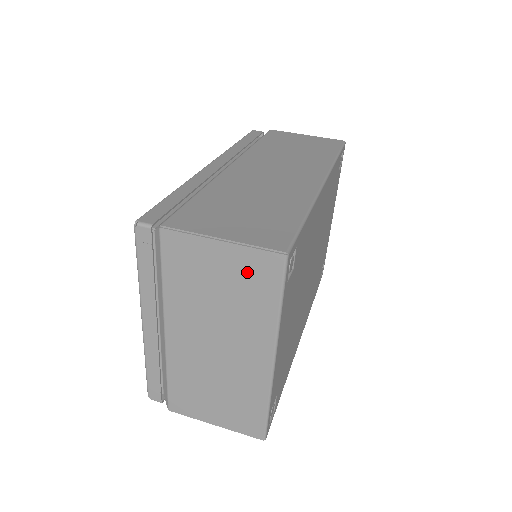
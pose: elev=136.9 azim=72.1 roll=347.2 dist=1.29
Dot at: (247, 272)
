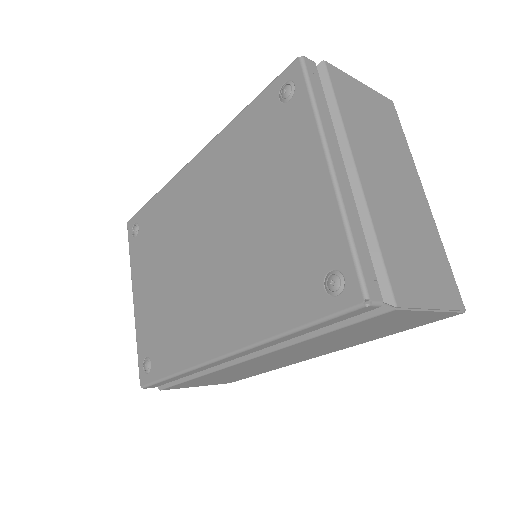
Dot at: (383, 111)
